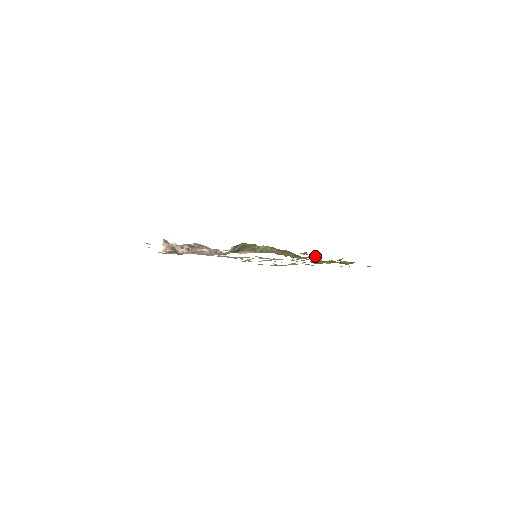
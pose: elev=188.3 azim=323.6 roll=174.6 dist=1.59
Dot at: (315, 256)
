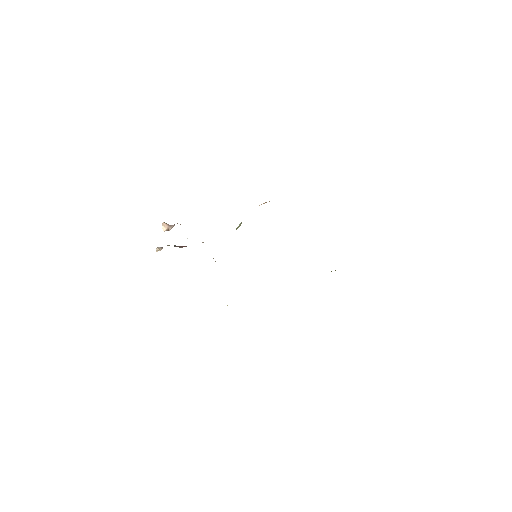
Dot at: occluded
